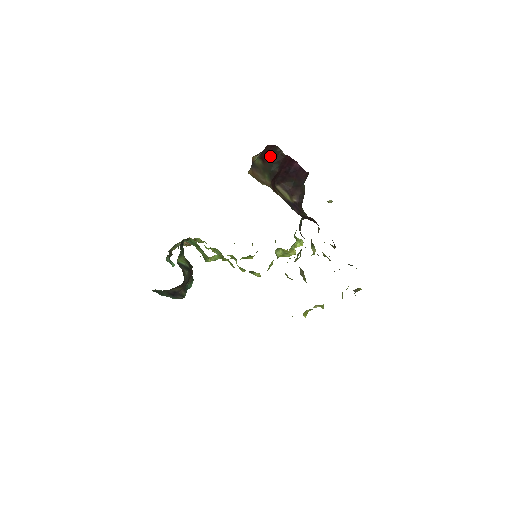
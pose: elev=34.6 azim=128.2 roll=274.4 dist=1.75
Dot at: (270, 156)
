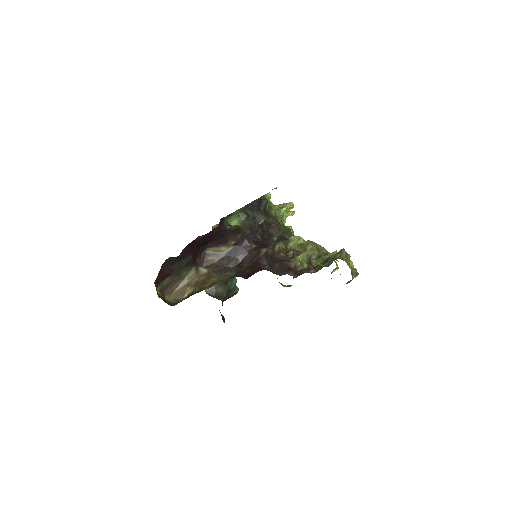
Dot at: (170, 267)
